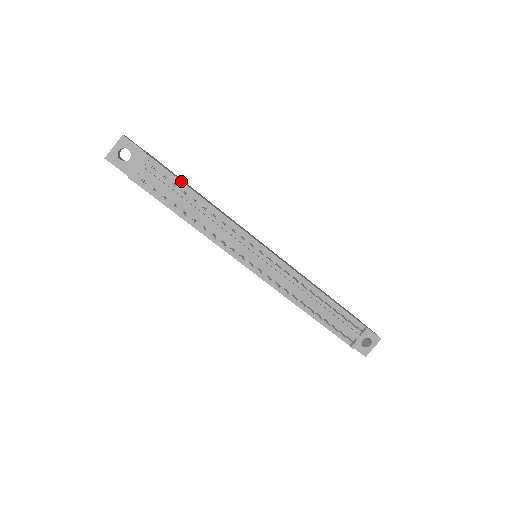
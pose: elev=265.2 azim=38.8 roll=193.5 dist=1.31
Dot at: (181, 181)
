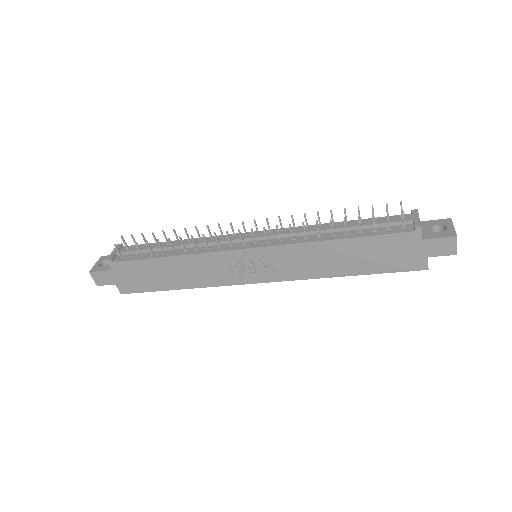
Dot at: (153, 243)
